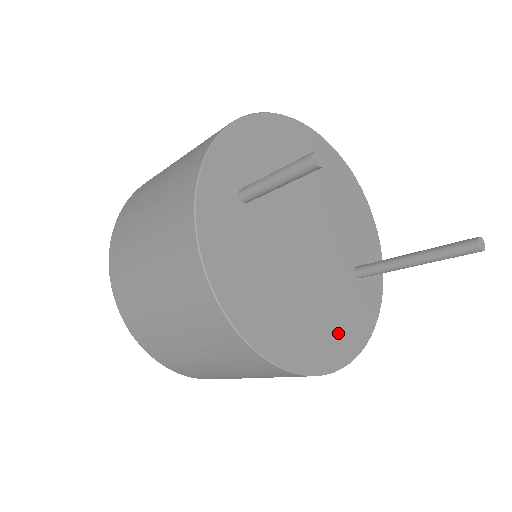
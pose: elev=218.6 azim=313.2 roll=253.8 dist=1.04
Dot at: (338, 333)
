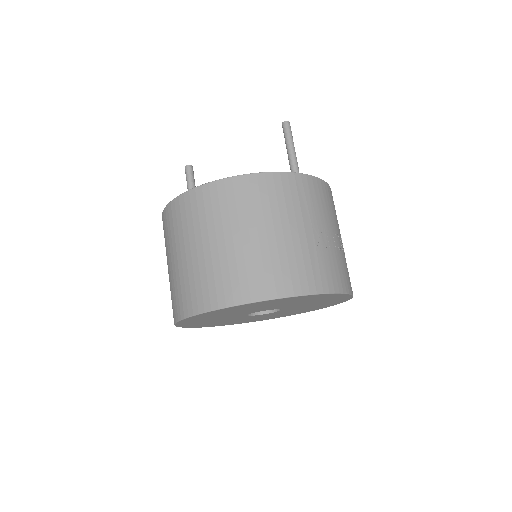
Dot at: occluded
